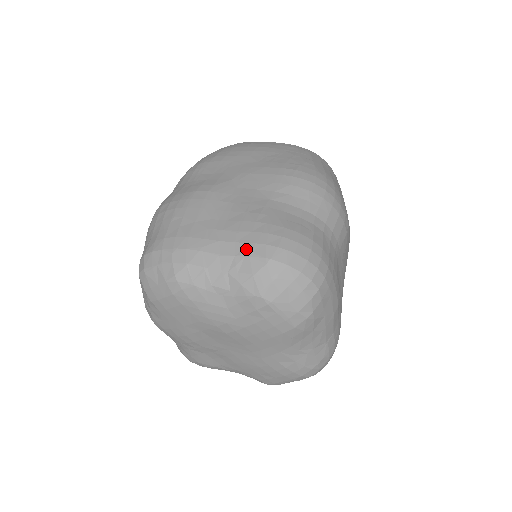
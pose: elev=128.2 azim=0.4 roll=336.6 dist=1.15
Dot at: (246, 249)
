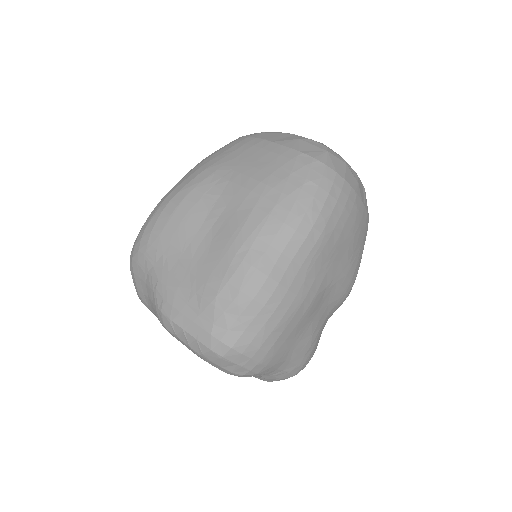
Dot at: (292, 368)
